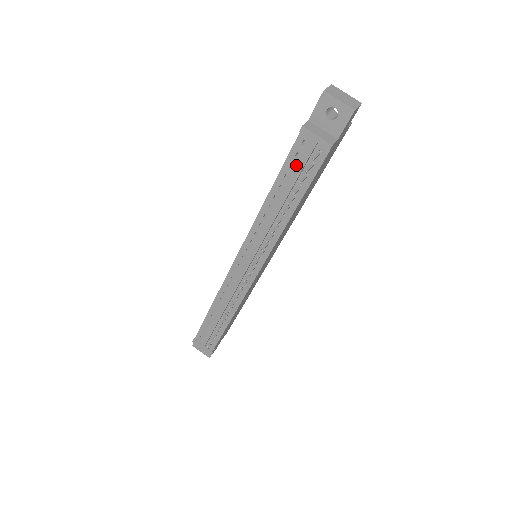
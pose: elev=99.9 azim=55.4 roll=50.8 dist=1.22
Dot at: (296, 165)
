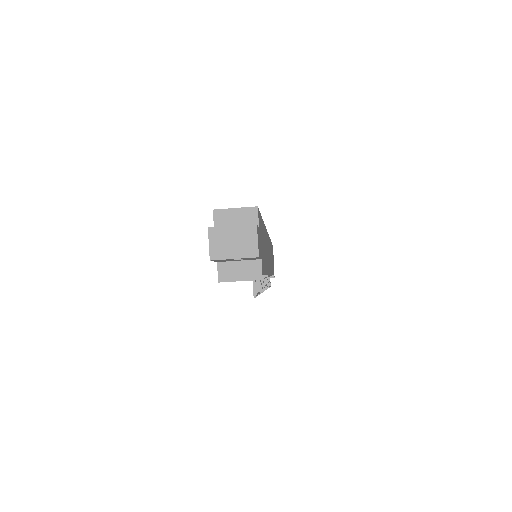
Dot at: occluded
